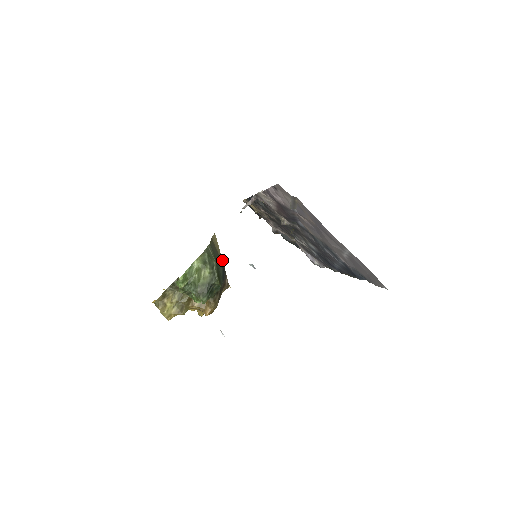
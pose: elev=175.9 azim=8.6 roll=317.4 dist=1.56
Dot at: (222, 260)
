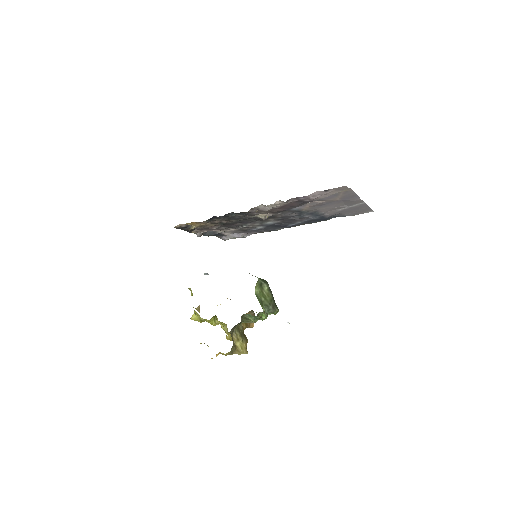
Dot at: occluded
